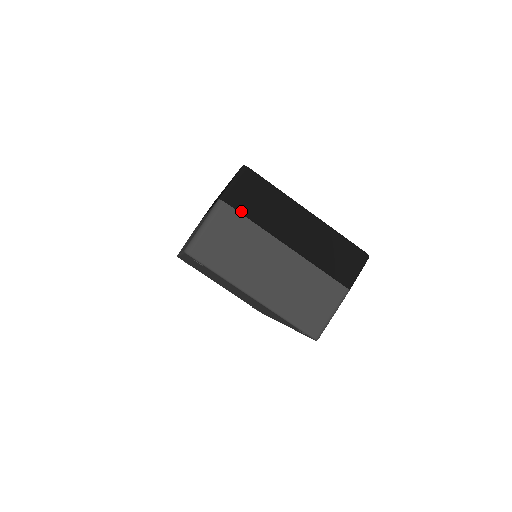
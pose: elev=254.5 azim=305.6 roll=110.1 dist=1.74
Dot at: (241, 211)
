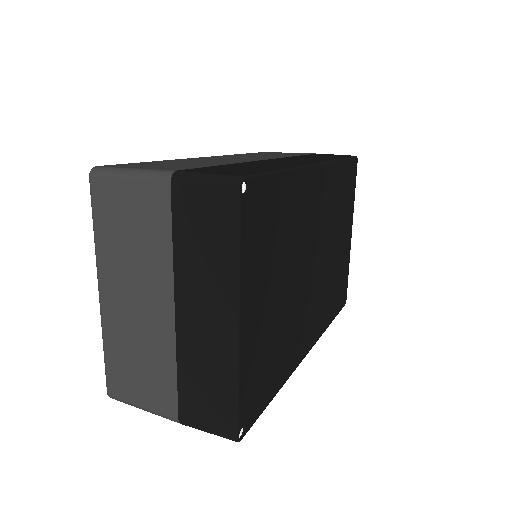
Dot at: (175, 216)
